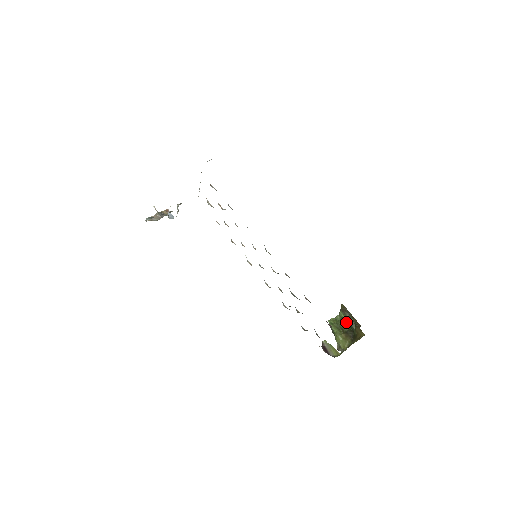
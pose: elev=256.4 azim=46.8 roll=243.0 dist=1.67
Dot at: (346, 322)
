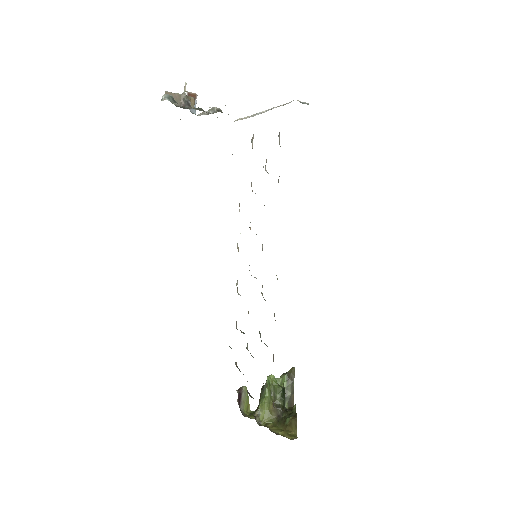
Dot at: (284, 393)
